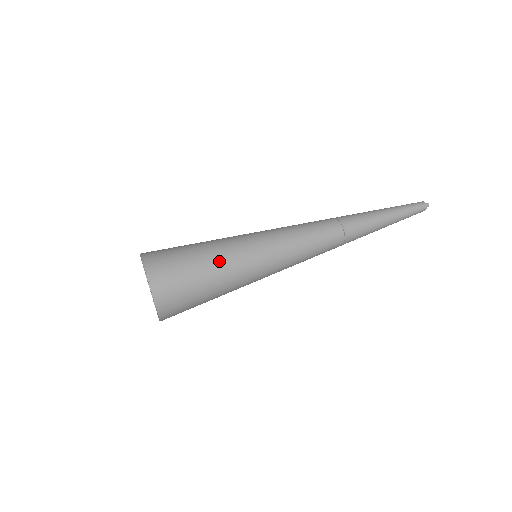
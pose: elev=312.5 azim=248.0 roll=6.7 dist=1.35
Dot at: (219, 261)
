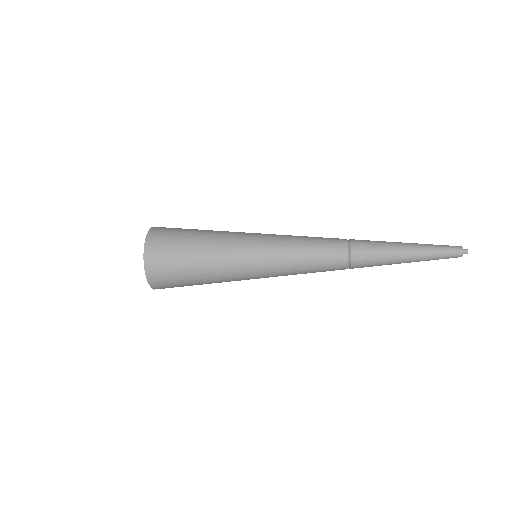
Dot at: (210, 246)
